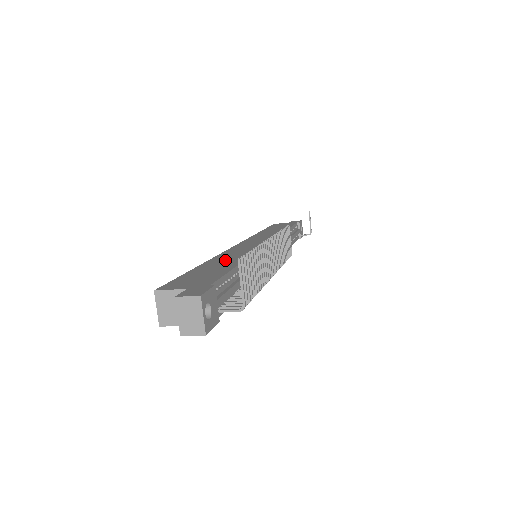
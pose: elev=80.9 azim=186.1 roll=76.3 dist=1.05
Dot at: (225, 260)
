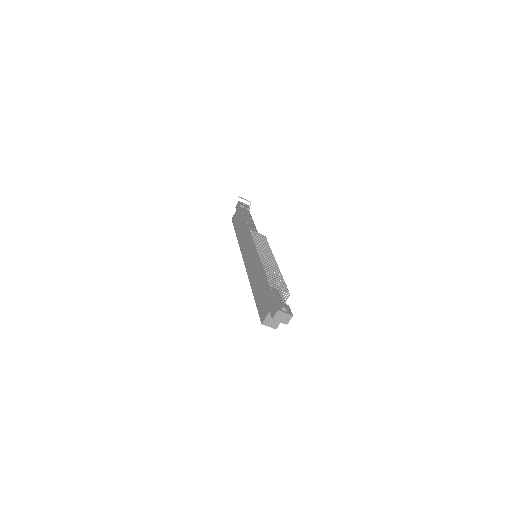
Dot at: (256, 280)
